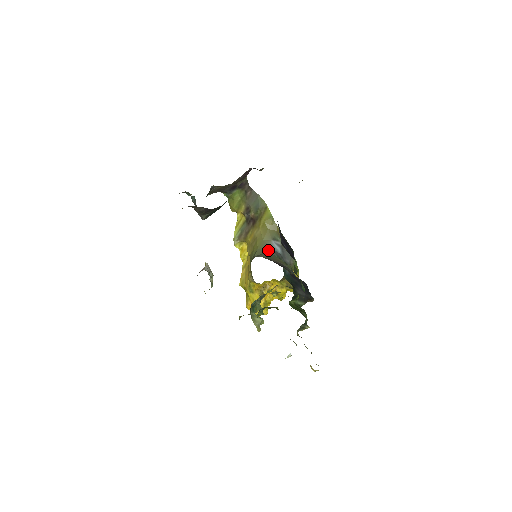
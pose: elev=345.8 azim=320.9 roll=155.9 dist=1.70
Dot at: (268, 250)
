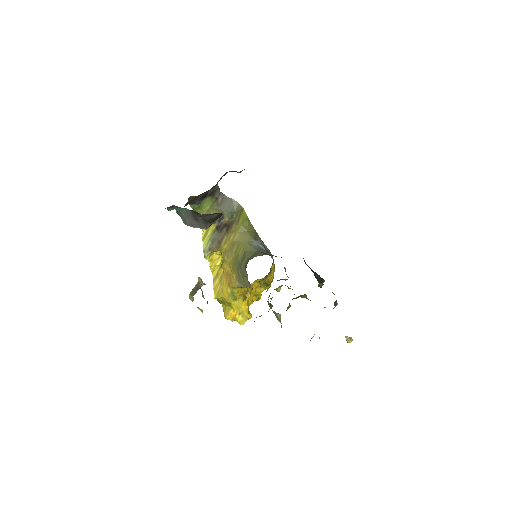
Dot at: (257, 249)
